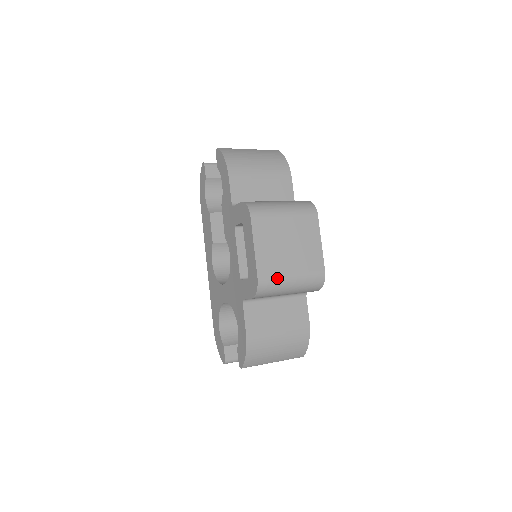
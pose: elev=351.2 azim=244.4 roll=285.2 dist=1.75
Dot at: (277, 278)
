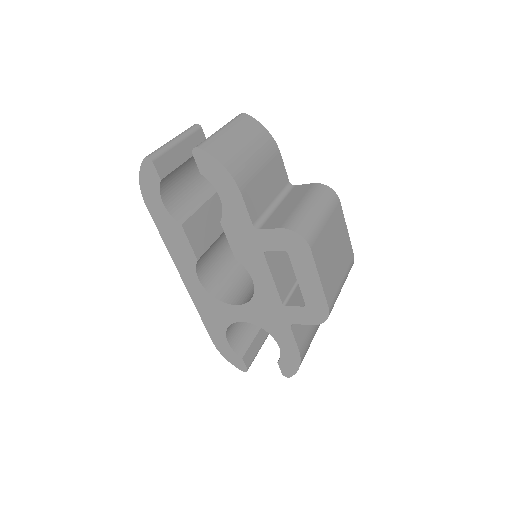
Dot at: (337, 295)
